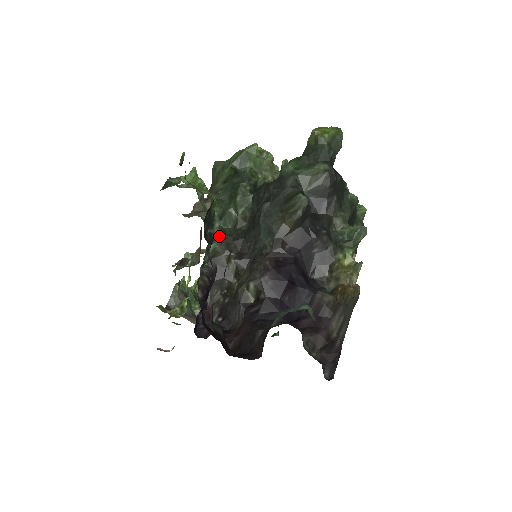
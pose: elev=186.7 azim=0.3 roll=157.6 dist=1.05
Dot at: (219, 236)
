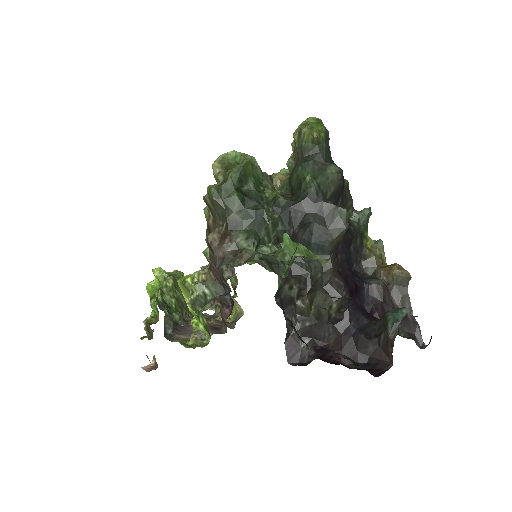
Dot at: (272, 270)
